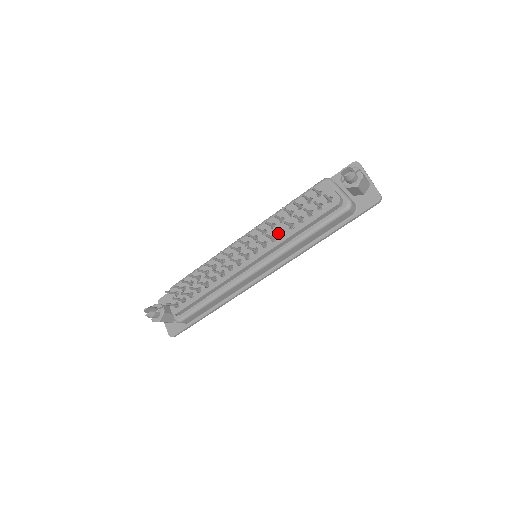
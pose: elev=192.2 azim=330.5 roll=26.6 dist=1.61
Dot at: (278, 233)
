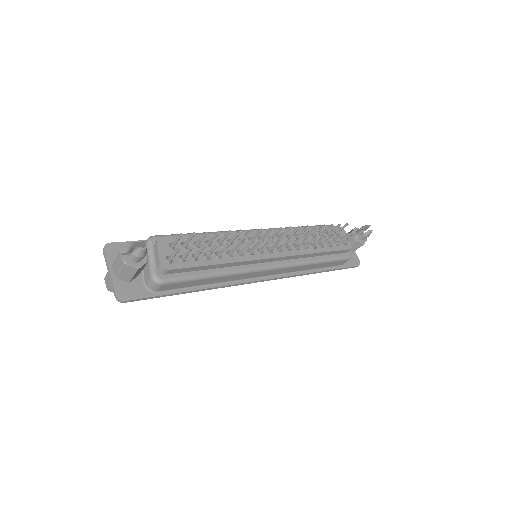
Dot at: (302, 245)
